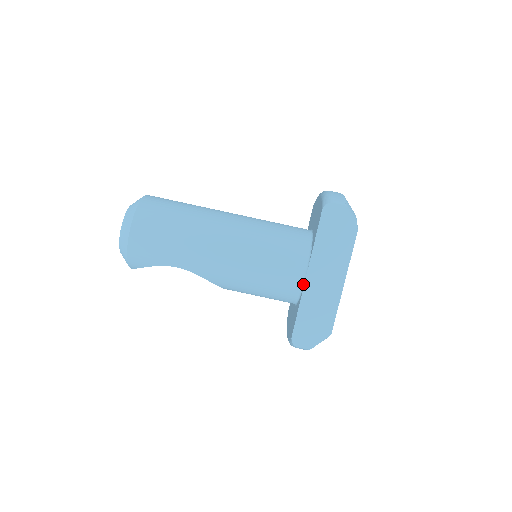
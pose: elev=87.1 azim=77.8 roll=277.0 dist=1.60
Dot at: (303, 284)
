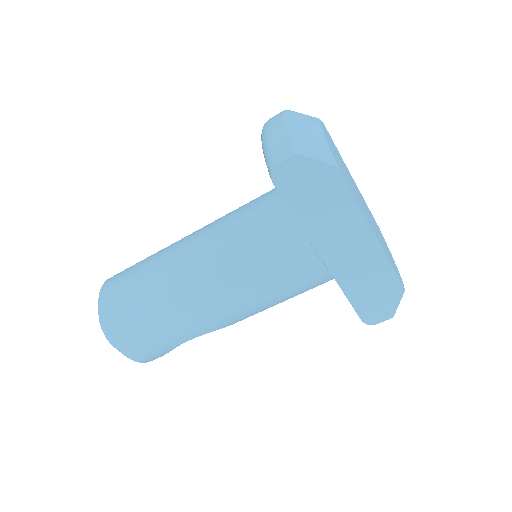
Dot at: (326, 268)
